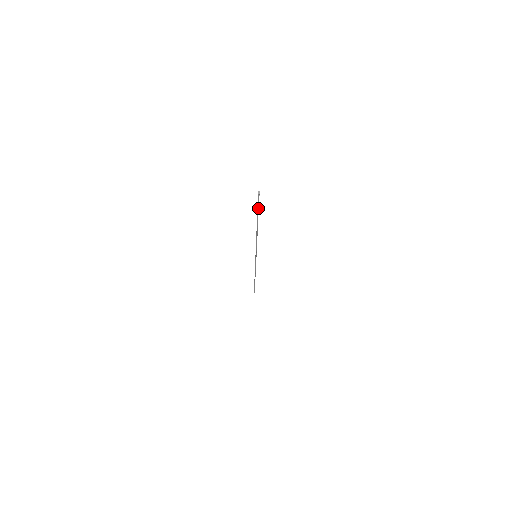
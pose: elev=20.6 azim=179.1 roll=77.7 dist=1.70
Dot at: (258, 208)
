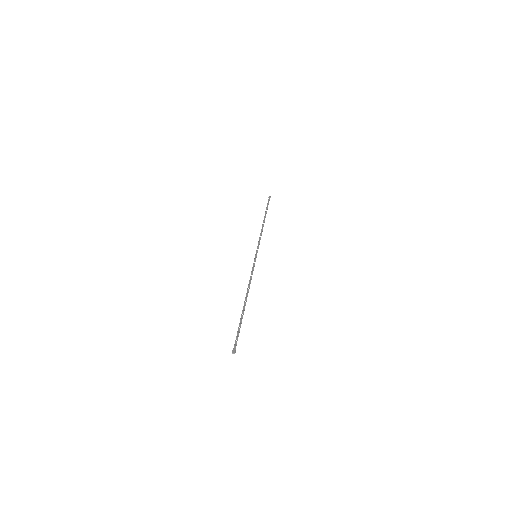
Dot at: (238, 332)
